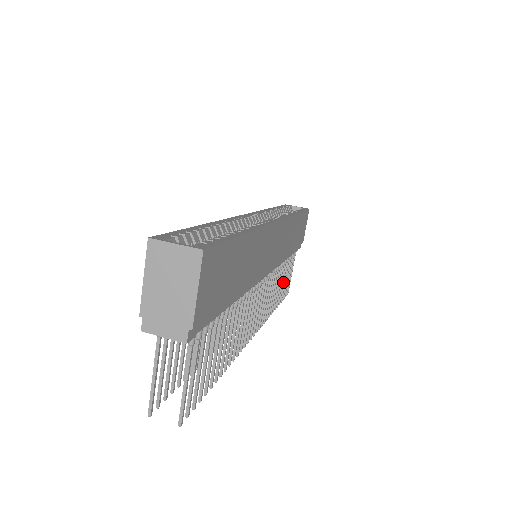
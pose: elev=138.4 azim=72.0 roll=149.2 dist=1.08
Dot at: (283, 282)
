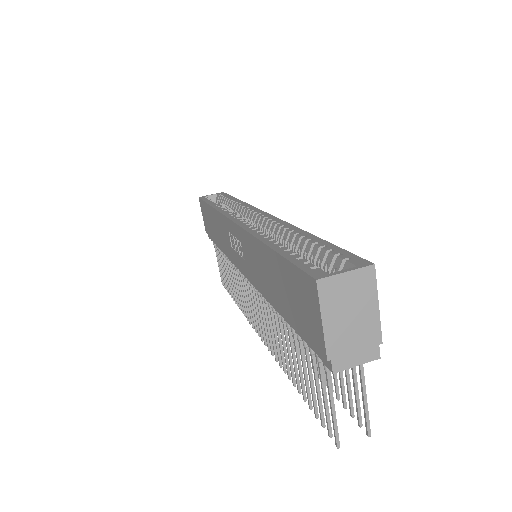
Dot at: occluded
